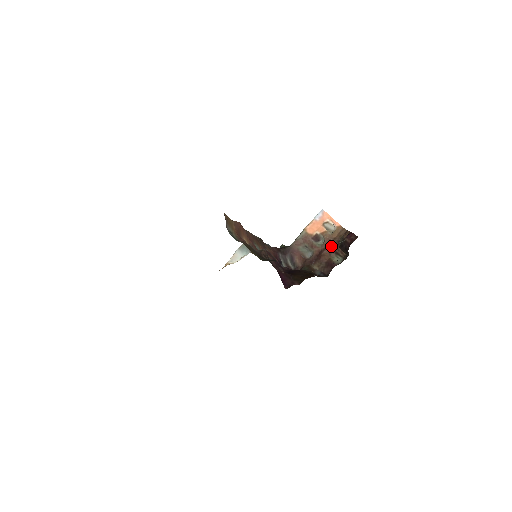
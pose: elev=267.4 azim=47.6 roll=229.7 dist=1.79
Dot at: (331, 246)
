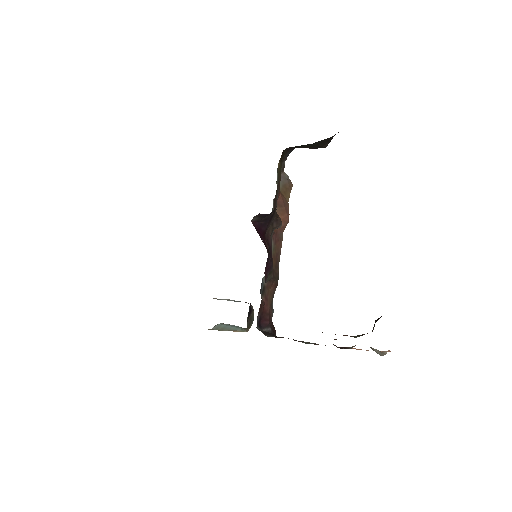
Dot at: occluded
